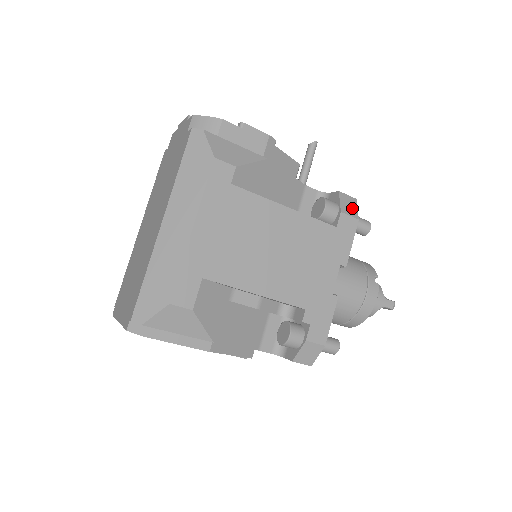
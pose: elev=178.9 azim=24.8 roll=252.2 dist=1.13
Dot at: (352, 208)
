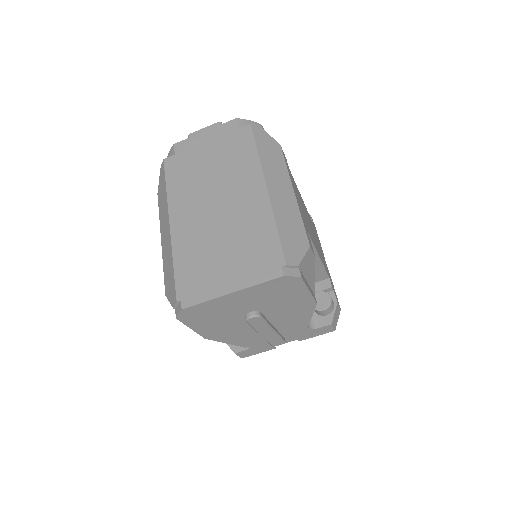
Dot at: occluded
